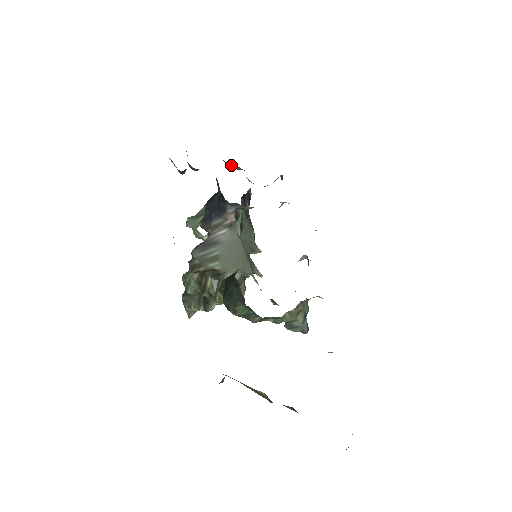
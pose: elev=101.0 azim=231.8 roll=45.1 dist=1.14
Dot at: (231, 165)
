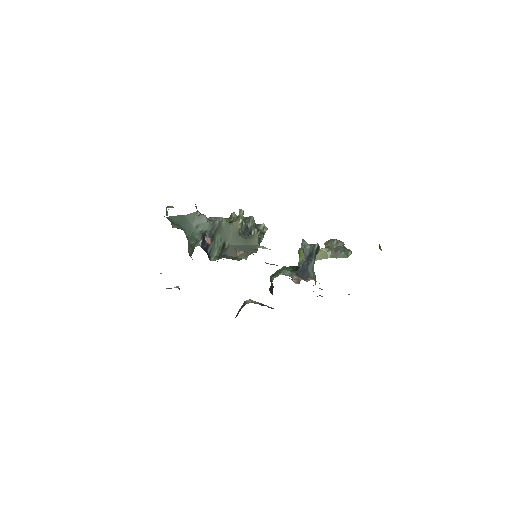
Dot at: occluded
